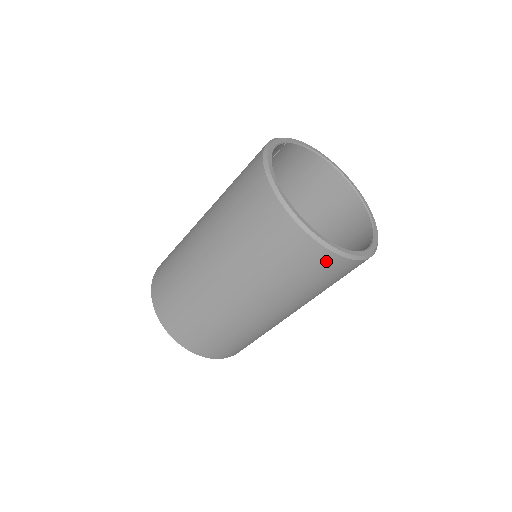
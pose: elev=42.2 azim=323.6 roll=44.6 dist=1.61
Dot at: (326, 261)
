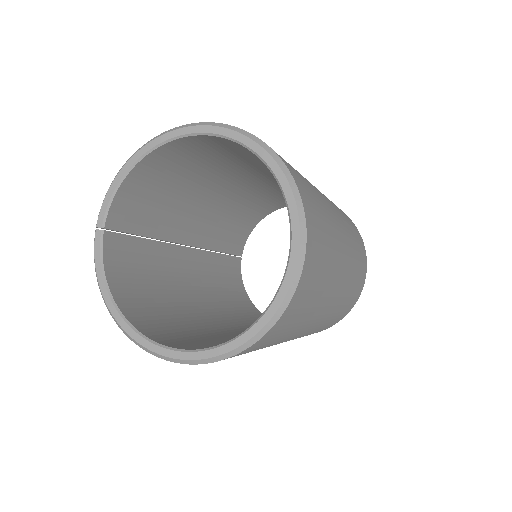
Dot at: (267, 337)
